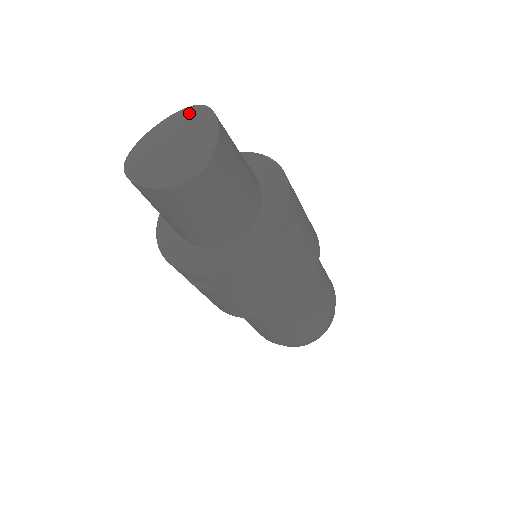
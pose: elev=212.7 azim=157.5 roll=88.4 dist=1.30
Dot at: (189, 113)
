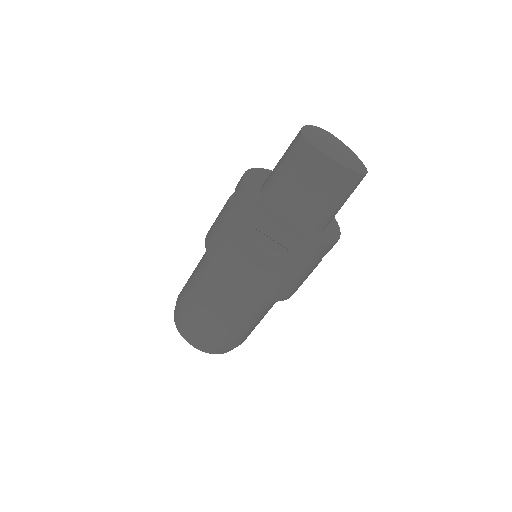
Dot at: (325, 132)
